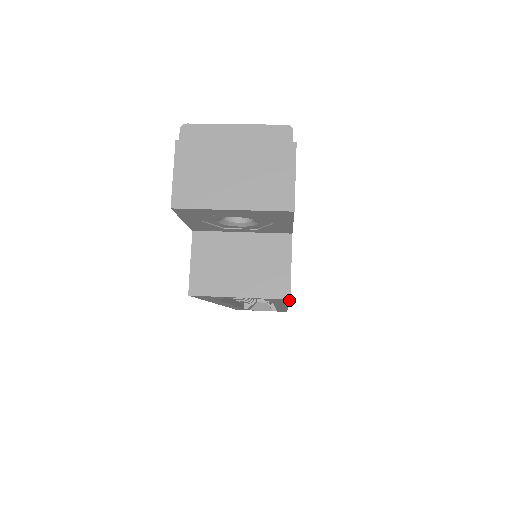
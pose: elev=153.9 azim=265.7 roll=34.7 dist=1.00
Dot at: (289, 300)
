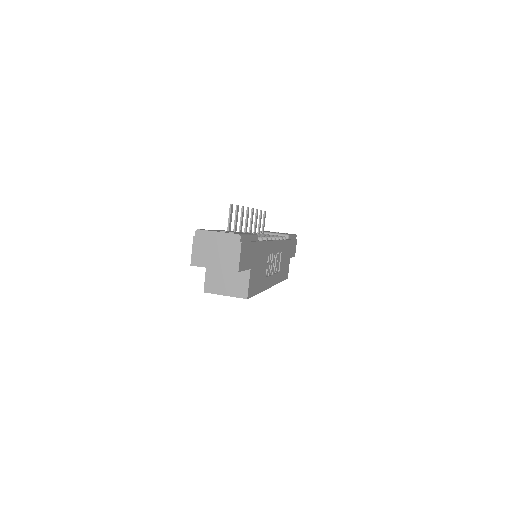
Dot at: occluded
